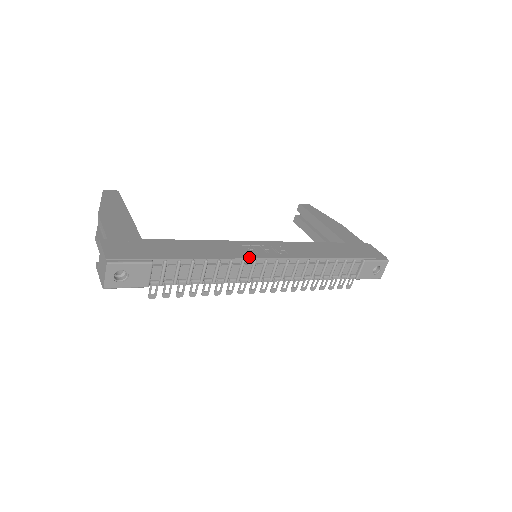
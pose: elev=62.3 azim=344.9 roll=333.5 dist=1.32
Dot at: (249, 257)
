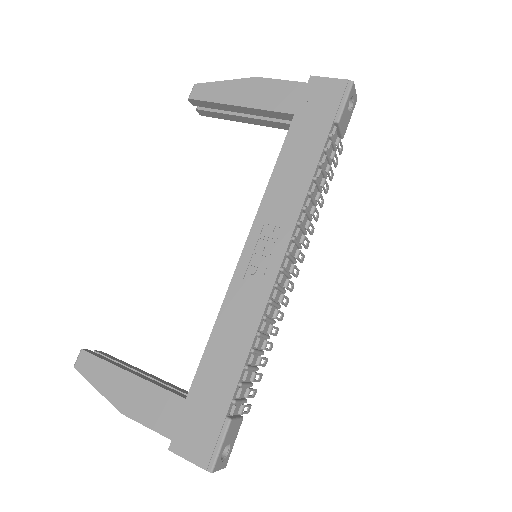
Dot at: (269, 291)
